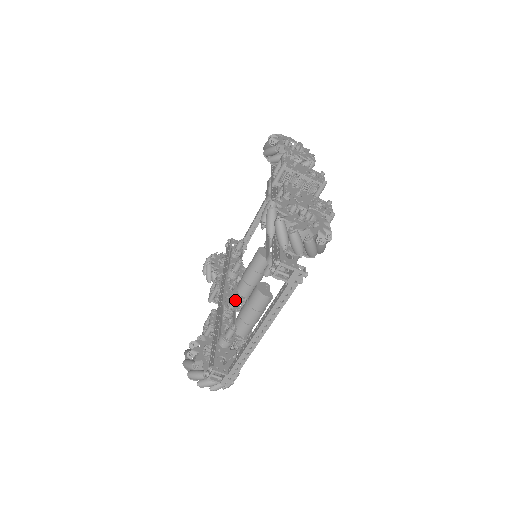
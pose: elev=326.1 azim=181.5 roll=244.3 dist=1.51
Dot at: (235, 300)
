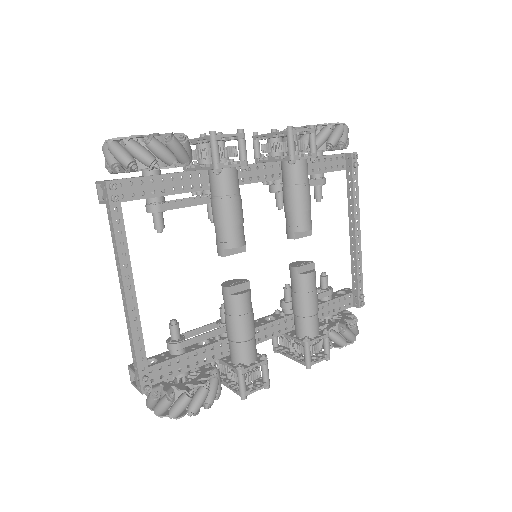
Dot at: (220, 308)
